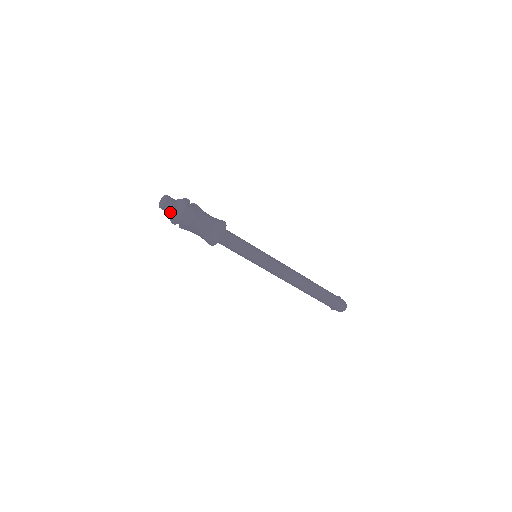
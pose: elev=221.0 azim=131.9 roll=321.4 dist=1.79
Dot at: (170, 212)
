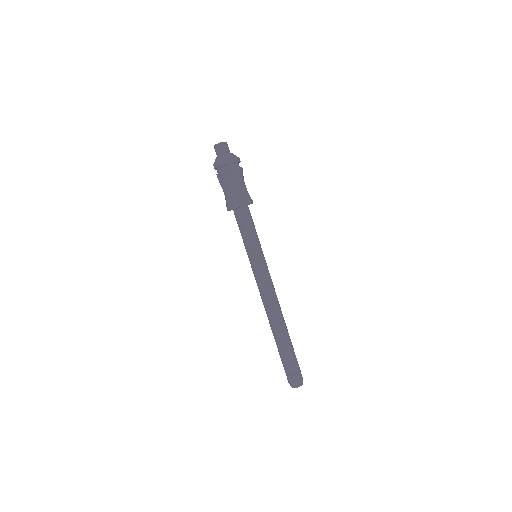
Dot at: (226, 152)
